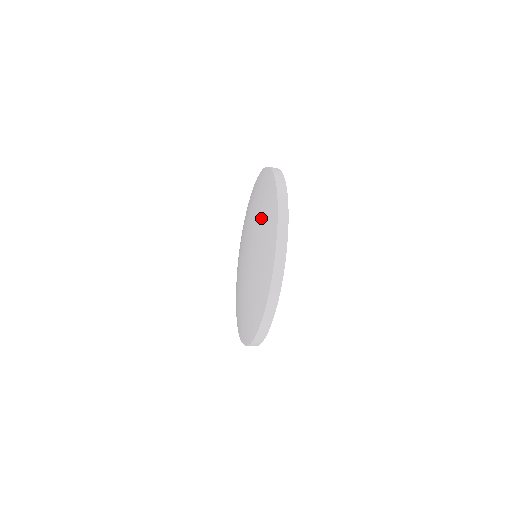
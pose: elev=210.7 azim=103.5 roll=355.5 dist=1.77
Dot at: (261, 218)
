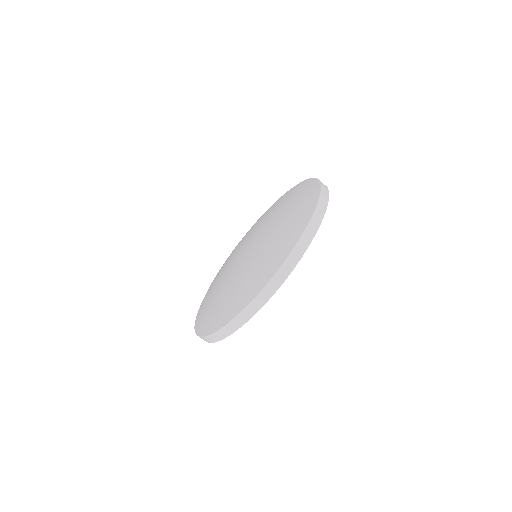
Dot at: (265, 215)
